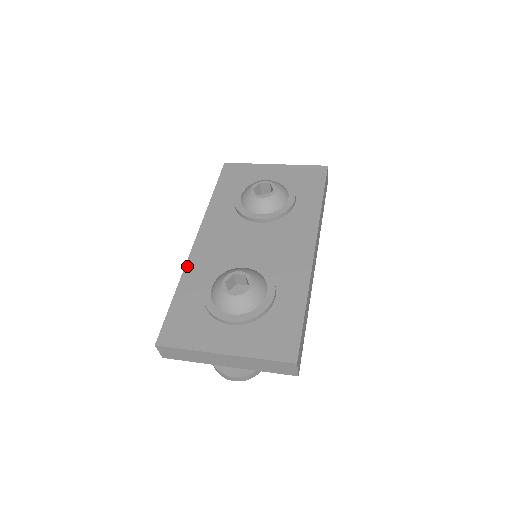
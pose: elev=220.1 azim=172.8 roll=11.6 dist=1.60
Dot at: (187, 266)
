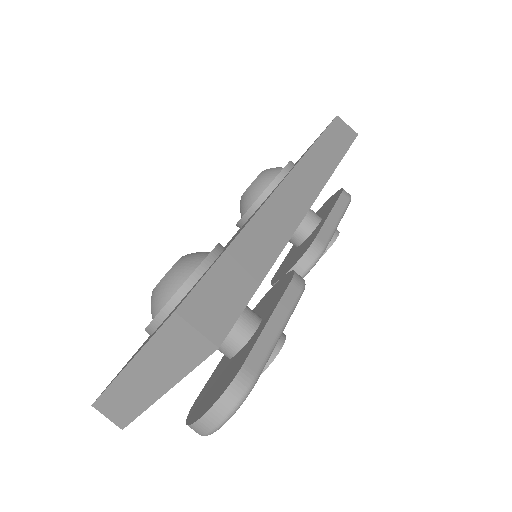
Dot at: occluded
